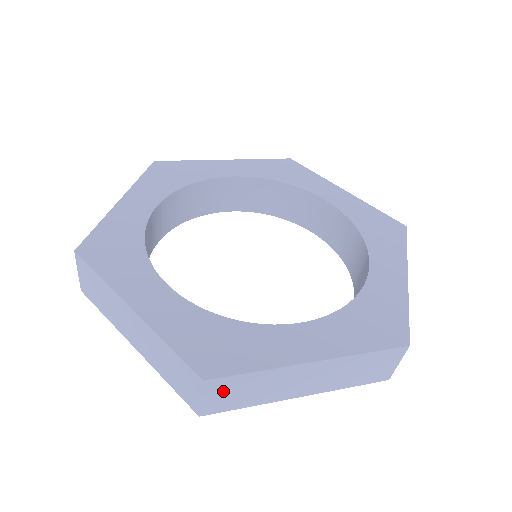
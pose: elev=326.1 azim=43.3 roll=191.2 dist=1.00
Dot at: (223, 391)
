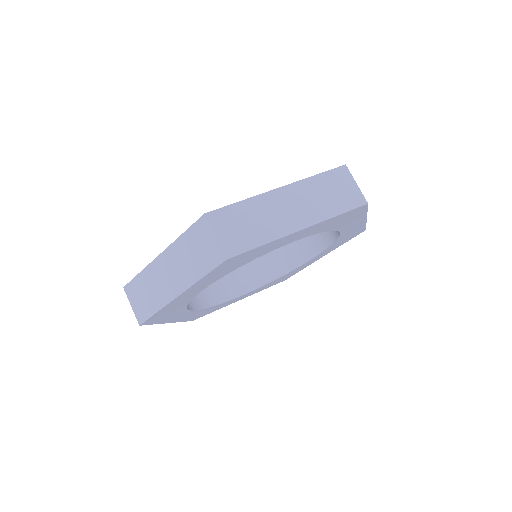
Dot at: occluded
